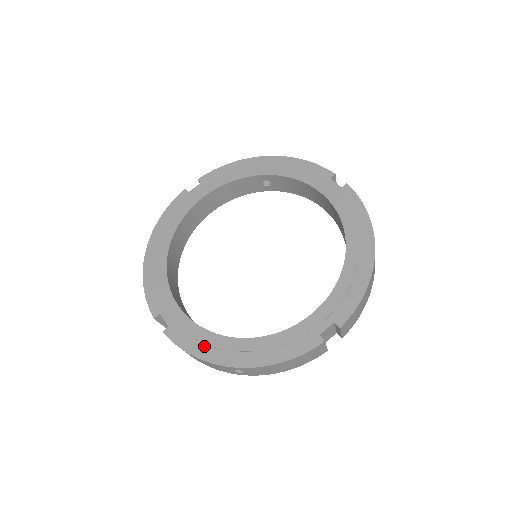
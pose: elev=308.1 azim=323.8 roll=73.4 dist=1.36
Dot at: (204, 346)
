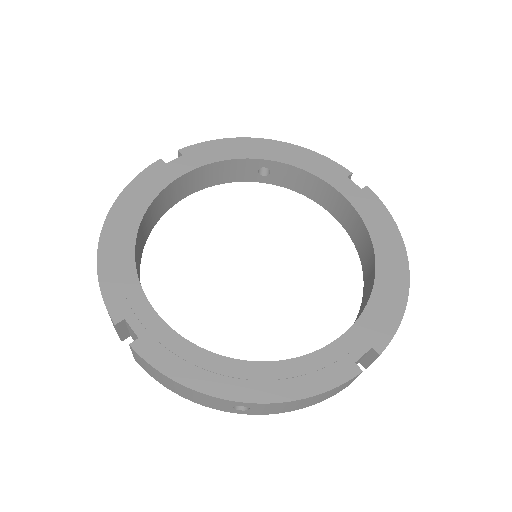
Dot at: (195, 369)
